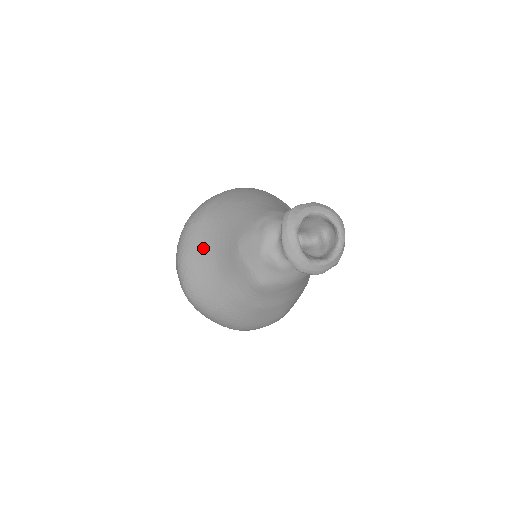
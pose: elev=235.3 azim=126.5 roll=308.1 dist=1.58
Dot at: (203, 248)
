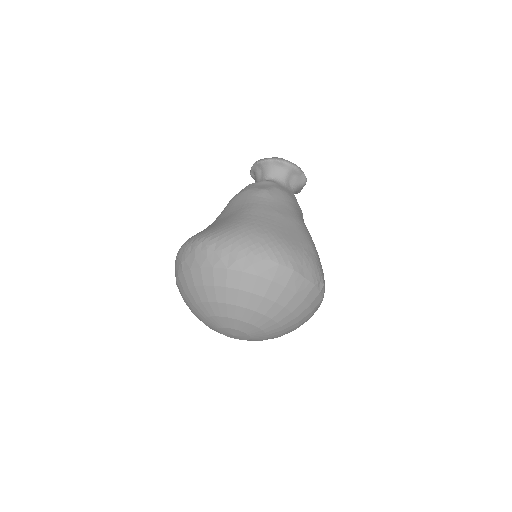
Dot at: occluded
